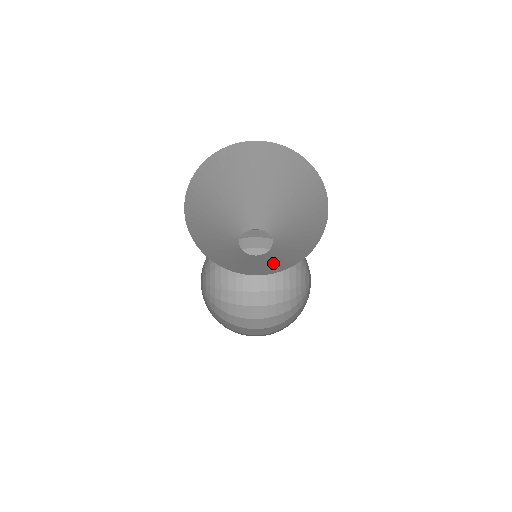
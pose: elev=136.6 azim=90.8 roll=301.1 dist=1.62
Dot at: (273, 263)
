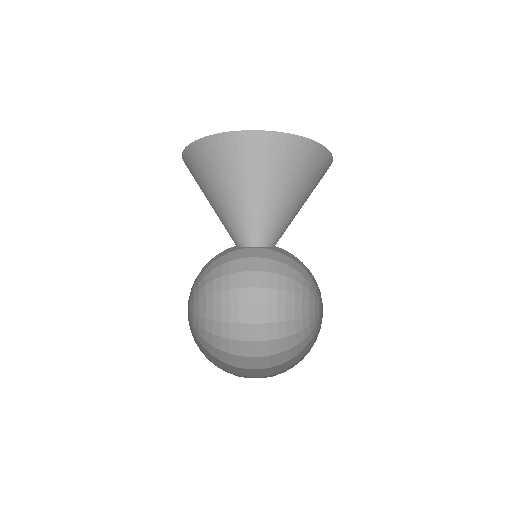
Dot at: occluded
